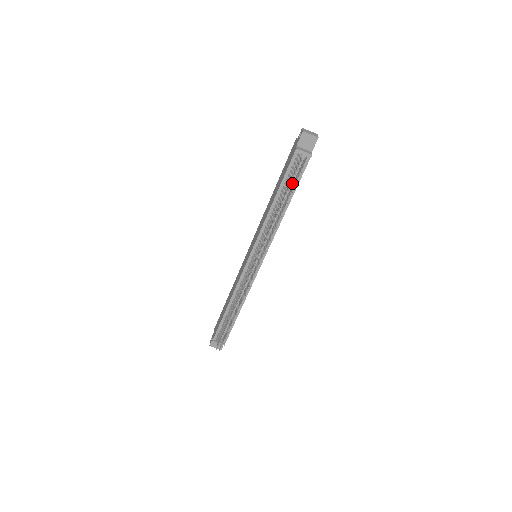
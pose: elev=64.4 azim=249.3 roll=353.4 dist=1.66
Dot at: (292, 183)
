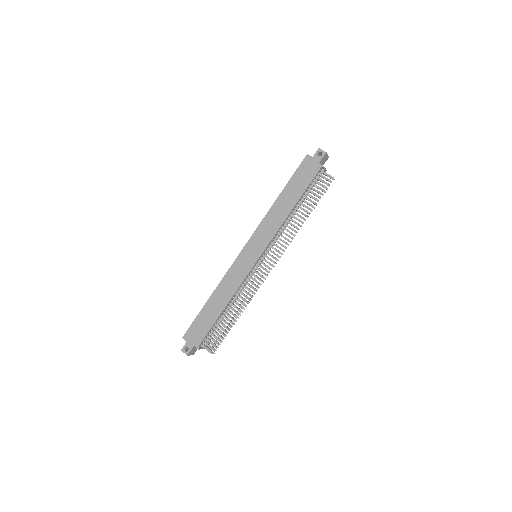
Dot at: (308, 192)
